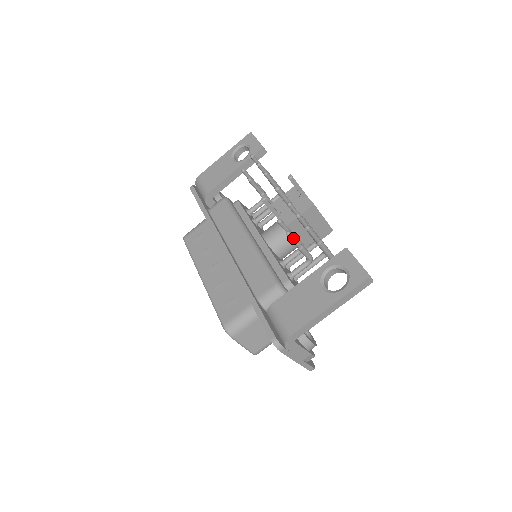
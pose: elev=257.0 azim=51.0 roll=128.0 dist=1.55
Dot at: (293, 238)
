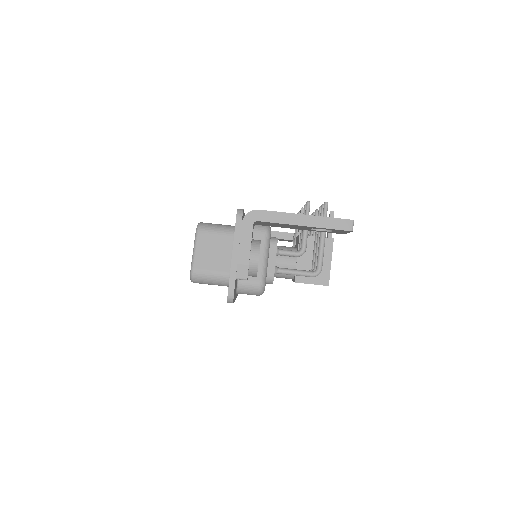
Dot at: (308, 210)
